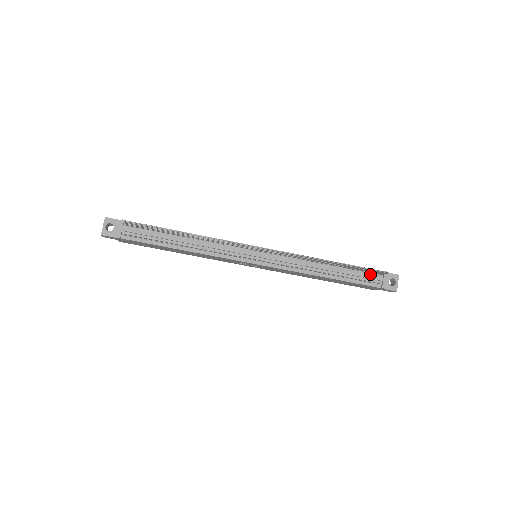
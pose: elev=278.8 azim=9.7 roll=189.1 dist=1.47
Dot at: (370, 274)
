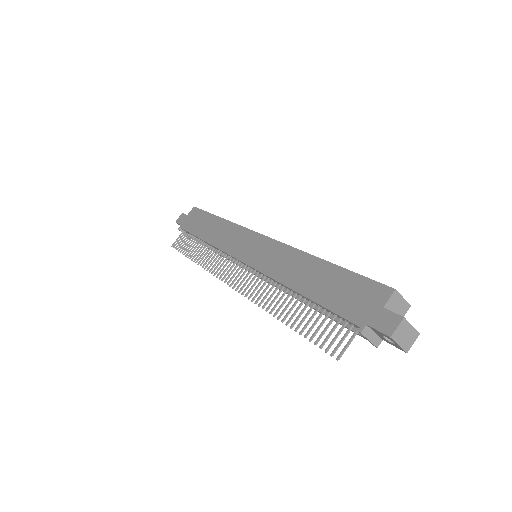
Dot at: (348, 322)
